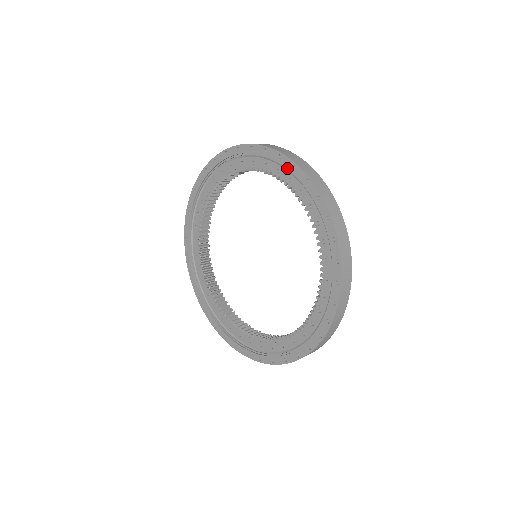
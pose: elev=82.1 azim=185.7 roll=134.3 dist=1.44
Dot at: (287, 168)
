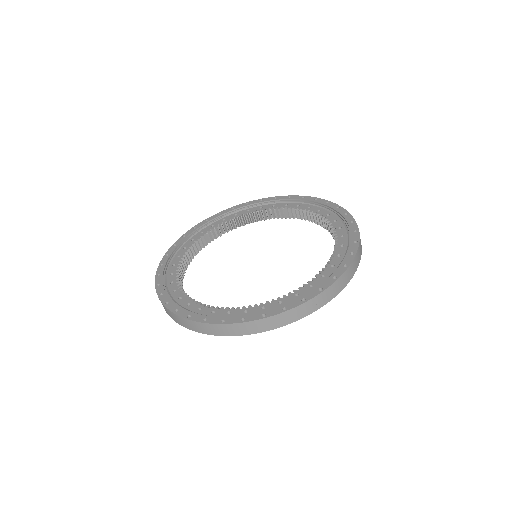
Dot at: (349, 230)
